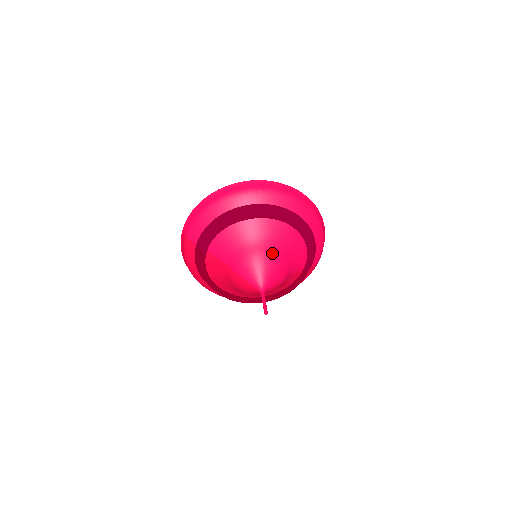
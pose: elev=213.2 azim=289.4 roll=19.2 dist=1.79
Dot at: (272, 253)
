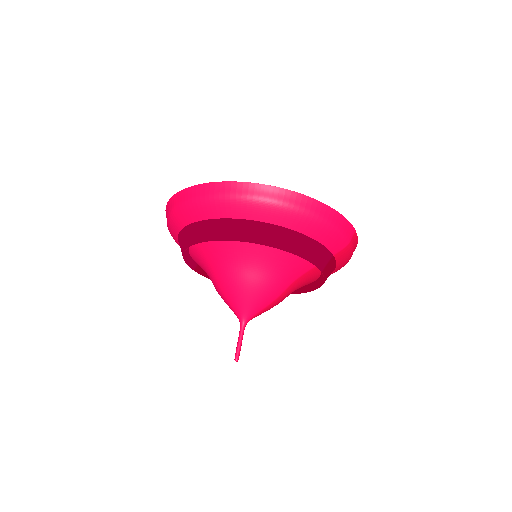
Dot at: (237, 278)
